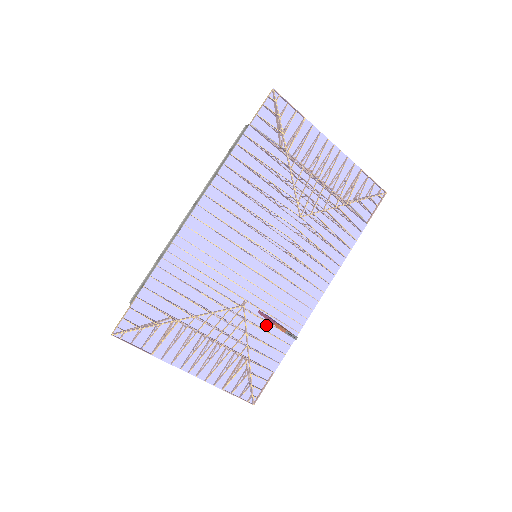
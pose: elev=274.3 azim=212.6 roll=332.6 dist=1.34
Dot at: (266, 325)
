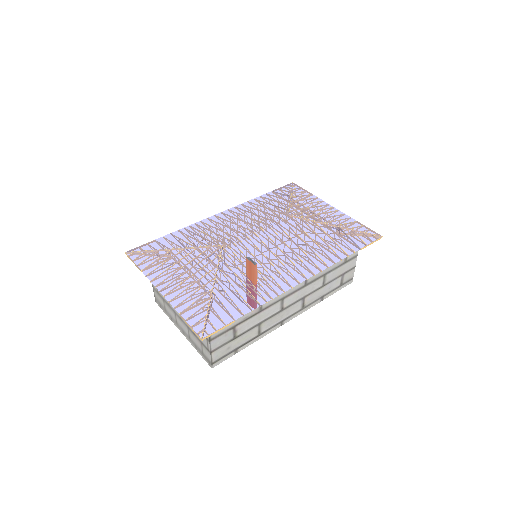
Dot at: (238, 271)
